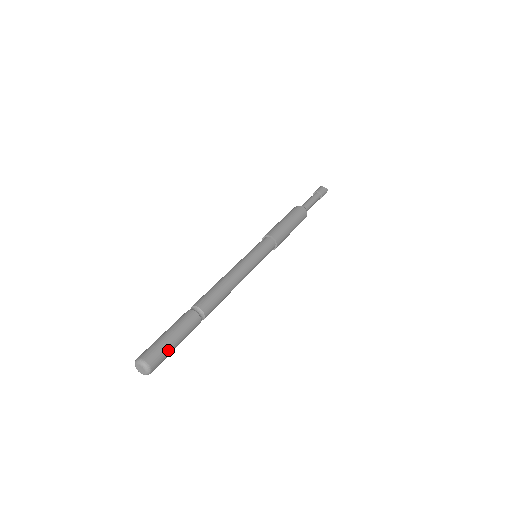
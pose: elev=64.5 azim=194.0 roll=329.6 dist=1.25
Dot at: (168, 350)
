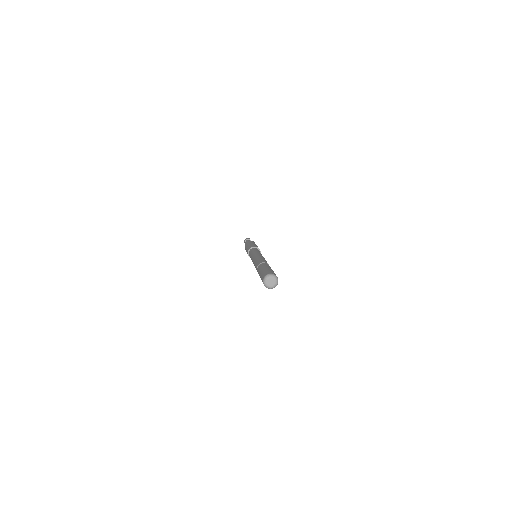
Dot at: (270, 270)
